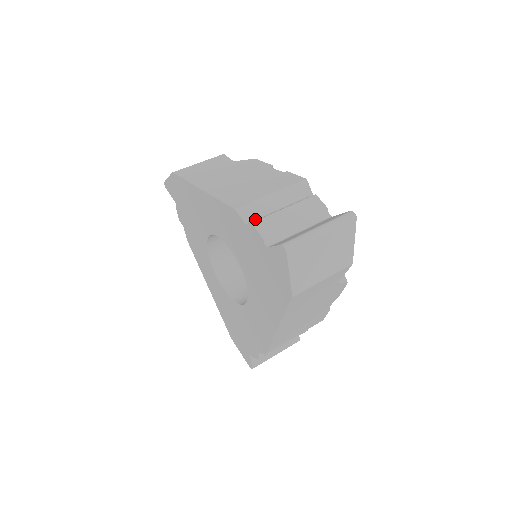
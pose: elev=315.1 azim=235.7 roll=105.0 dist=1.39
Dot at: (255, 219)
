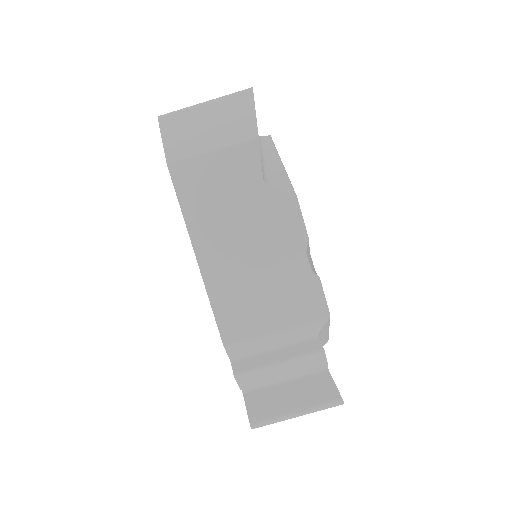
Dot at: (243, 357)
